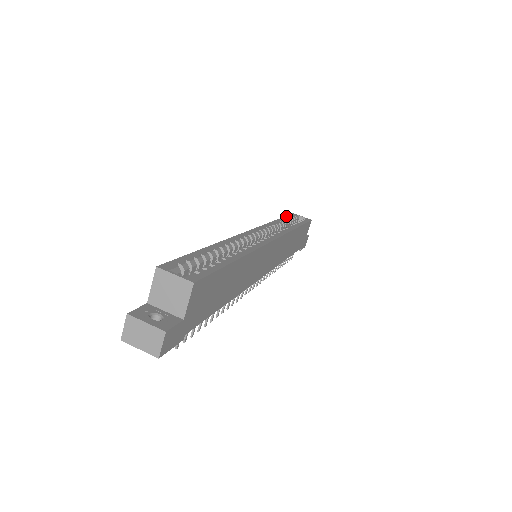
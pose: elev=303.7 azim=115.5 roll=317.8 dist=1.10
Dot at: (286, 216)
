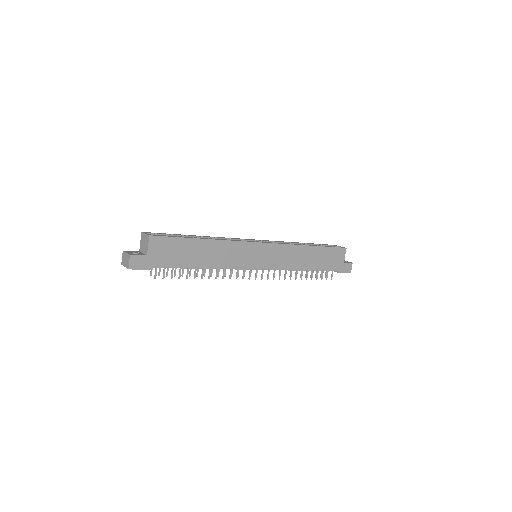
Dot at: occluded
